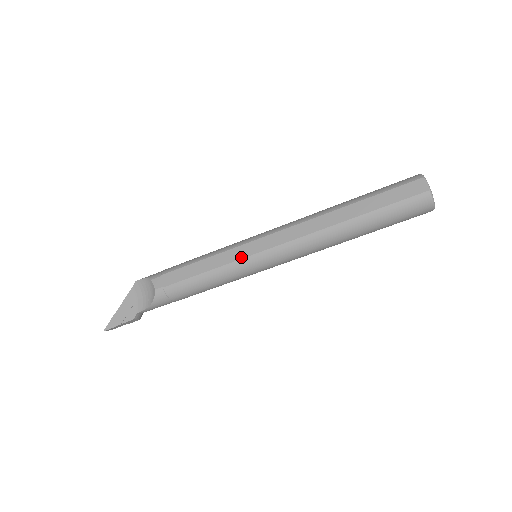
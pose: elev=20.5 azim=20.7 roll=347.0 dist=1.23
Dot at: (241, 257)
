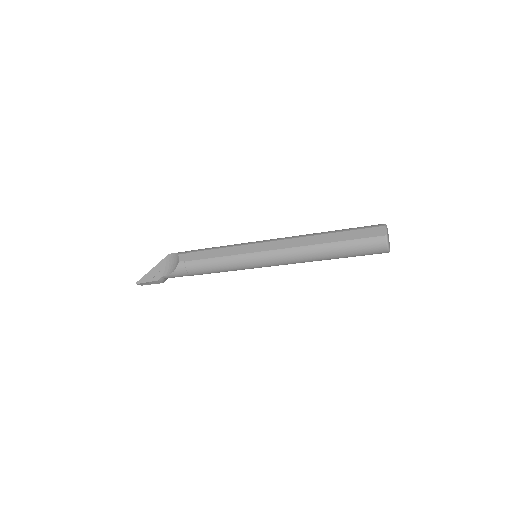
Dot at: (244, 252)
